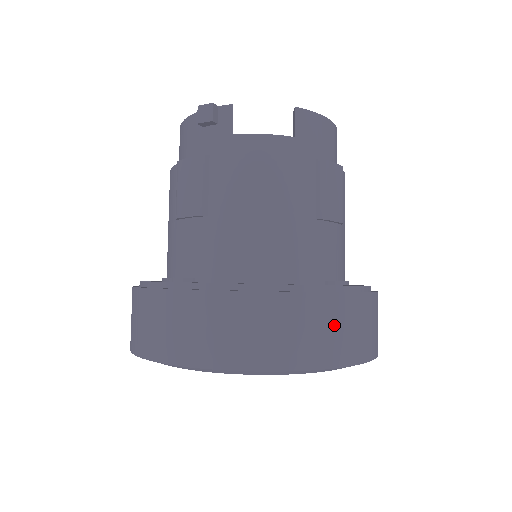
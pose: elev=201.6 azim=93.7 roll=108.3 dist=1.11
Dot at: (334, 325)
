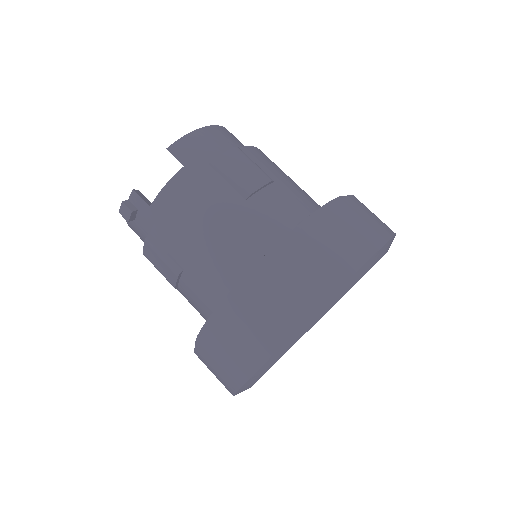
Dot at: (314, 257)
